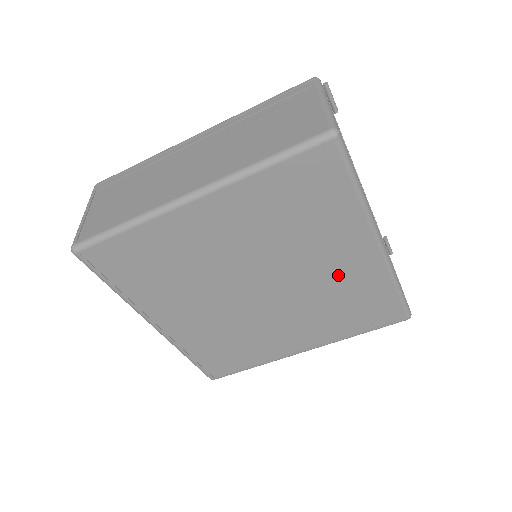
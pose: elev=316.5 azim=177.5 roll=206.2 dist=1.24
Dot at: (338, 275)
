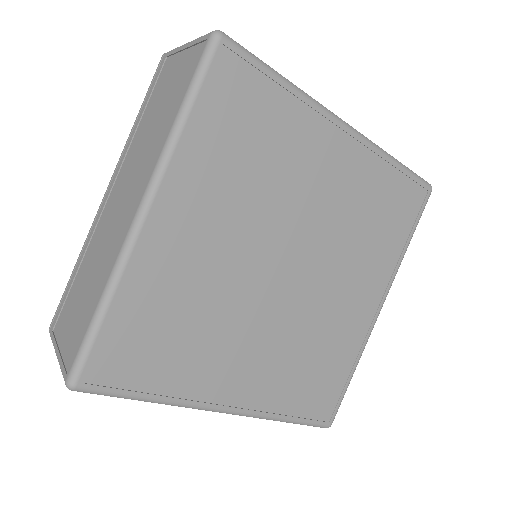
Dot at: (340, 190)
